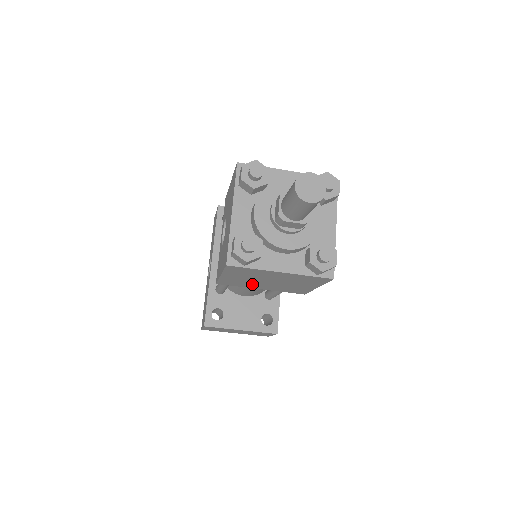
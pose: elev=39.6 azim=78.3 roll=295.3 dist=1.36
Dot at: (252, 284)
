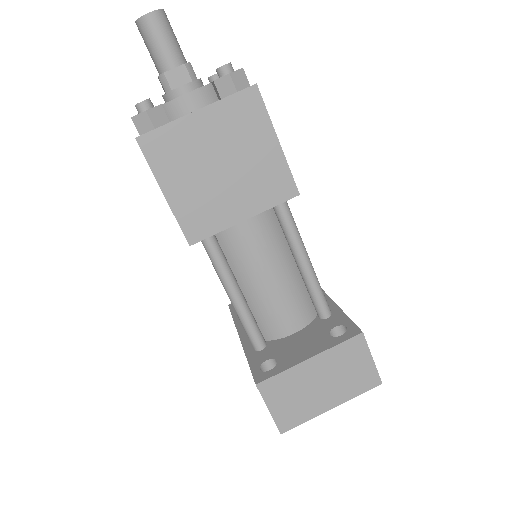
Dot at: (219, 204)
